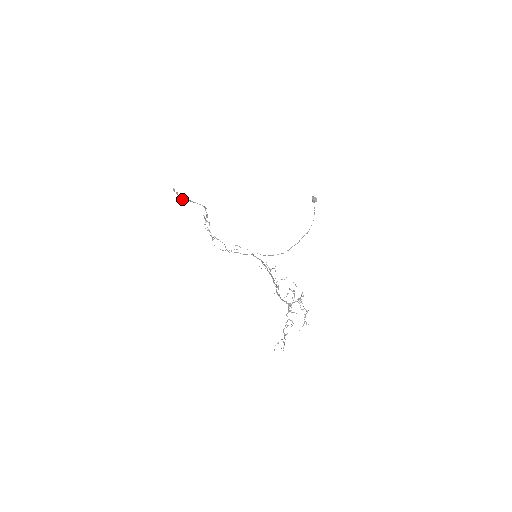
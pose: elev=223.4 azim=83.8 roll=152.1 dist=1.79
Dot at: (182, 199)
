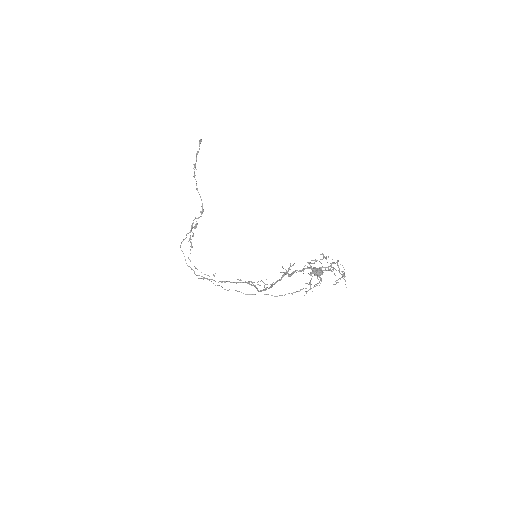
Dot at: (194, 169)
